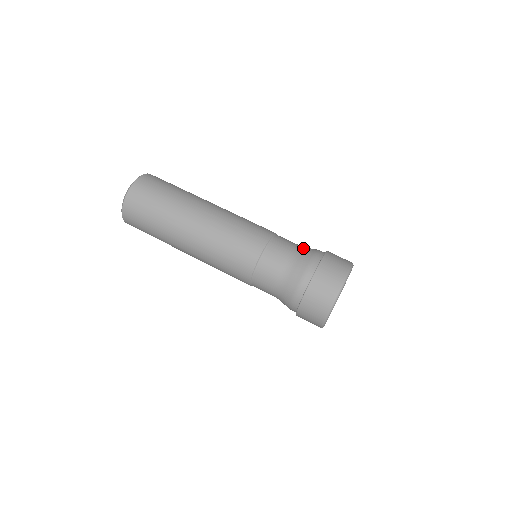
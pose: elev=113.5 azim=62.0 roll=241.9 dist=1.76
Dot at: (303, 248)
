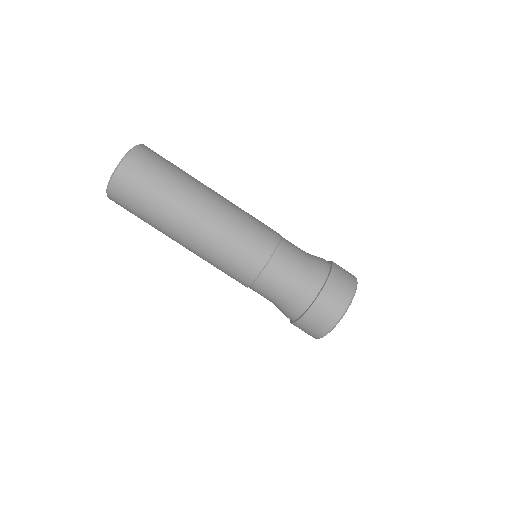
Dot at: (310, 256)
